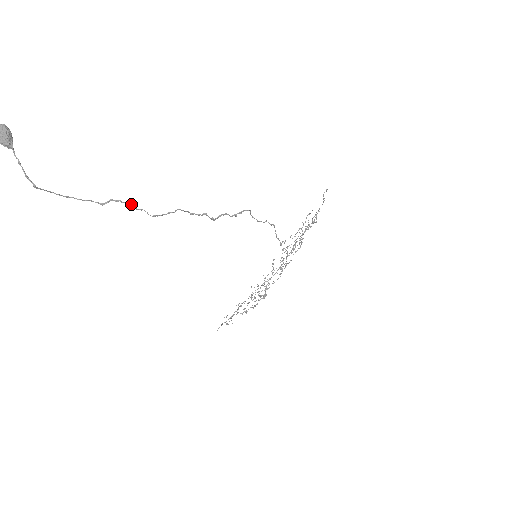
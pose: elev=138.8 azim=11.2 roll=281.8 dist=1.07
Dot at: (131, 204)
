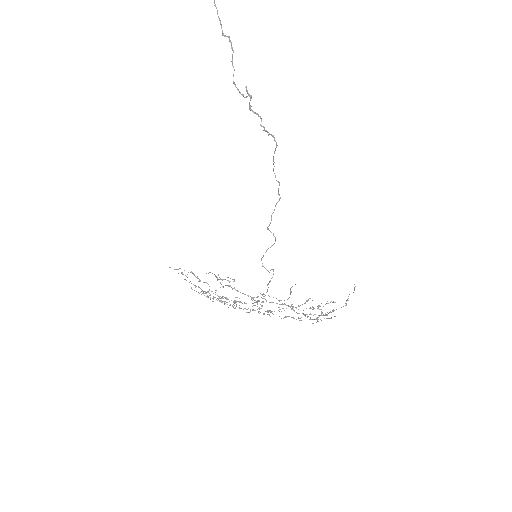
Dot at: occluded
